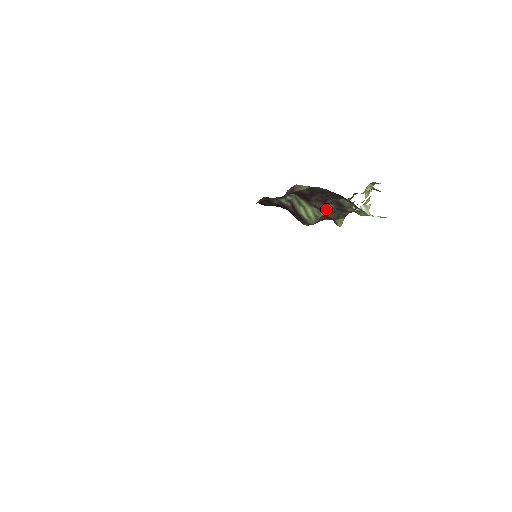
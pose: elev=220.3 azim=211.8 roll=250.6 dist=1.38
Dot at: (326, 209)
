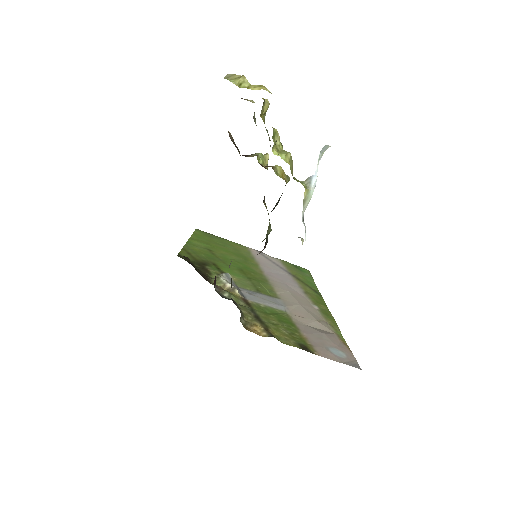
Dot at: (268, 226)
